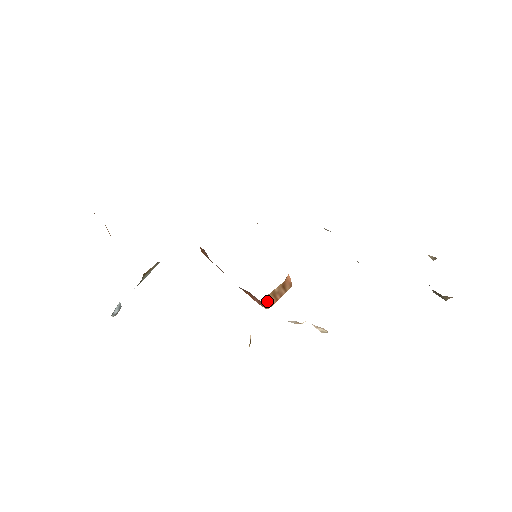
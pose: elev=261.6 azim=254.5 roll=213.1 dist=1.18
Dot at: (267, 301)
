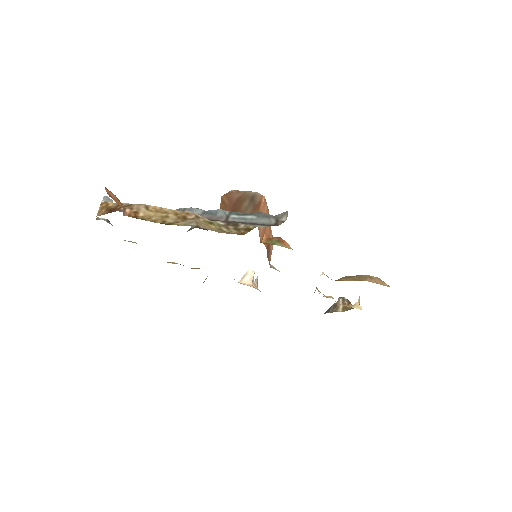
Dot at: occluded
